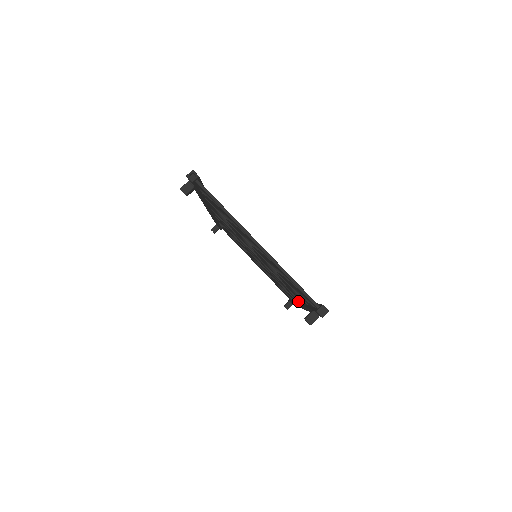
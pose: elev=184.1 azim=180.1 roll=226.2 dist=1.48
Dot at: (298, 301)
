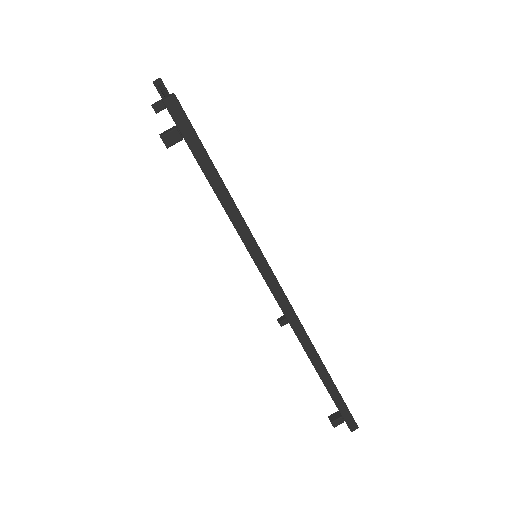
Dot at: occluded
